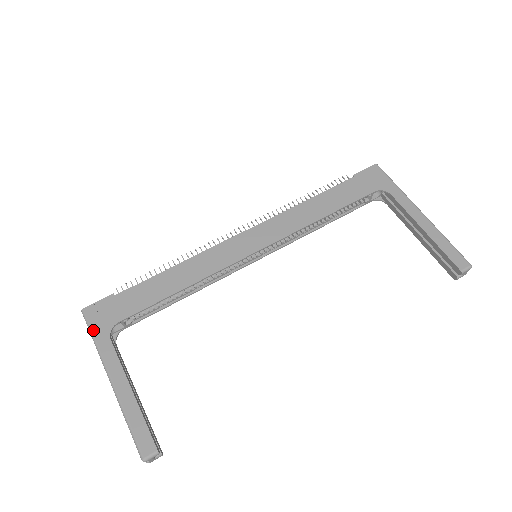
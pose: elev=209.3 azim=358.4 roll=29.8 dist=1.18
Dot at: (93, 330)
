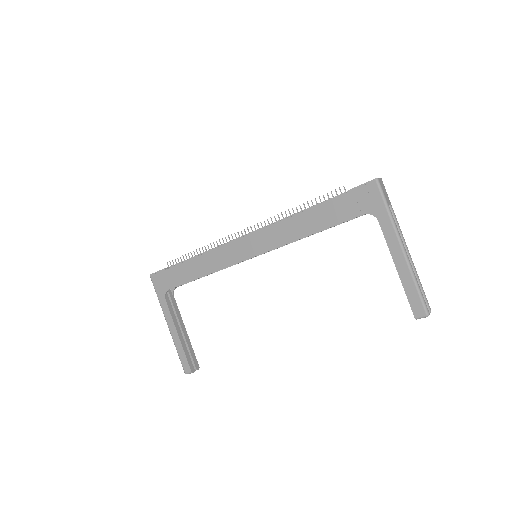
Dot at: (156, 291)
